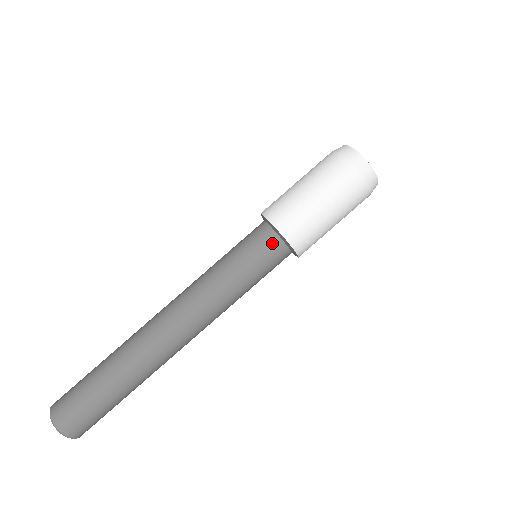
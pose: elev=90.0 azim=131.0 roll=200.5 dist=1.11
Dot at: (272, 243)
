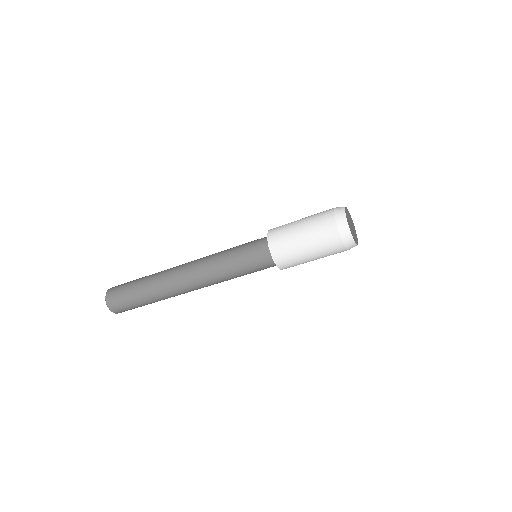
Dot at: (268, 263)
